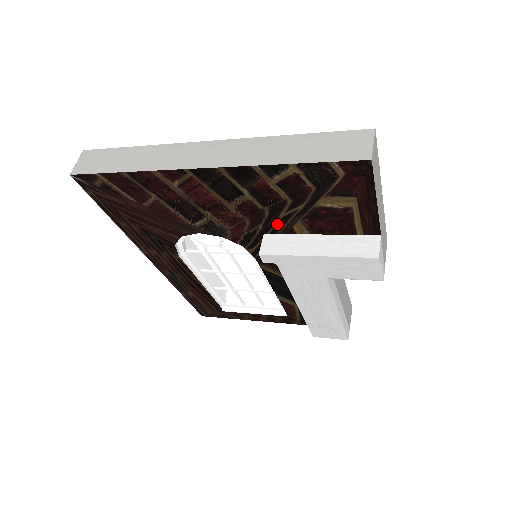
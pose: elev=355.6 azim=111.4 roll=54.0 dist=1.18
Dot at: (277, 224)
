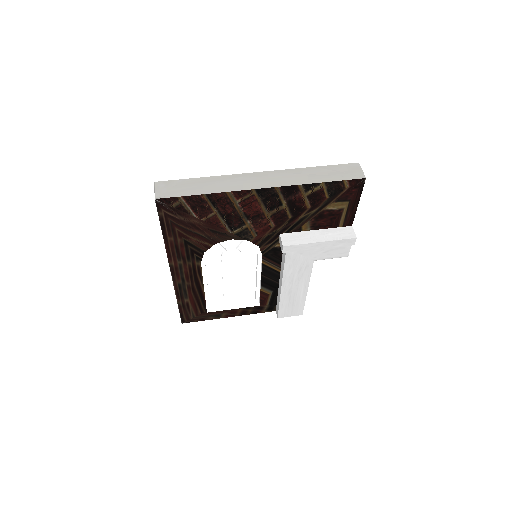
Dot at: (293, 225)
